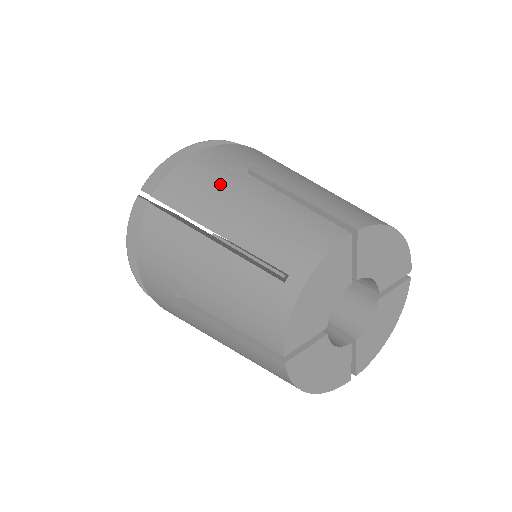
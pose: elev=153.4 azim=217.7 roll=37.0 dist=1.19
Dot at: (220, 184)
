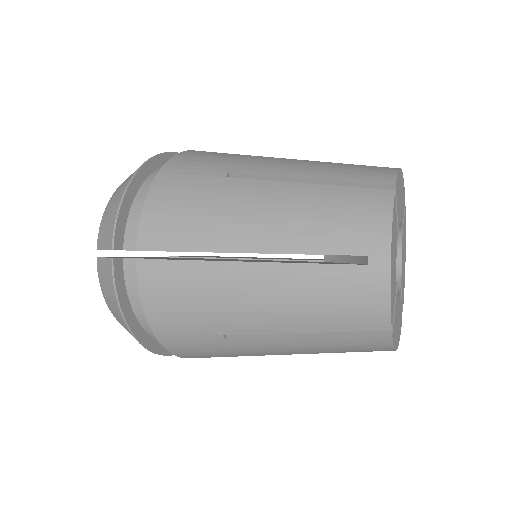
Dot at: occluded
